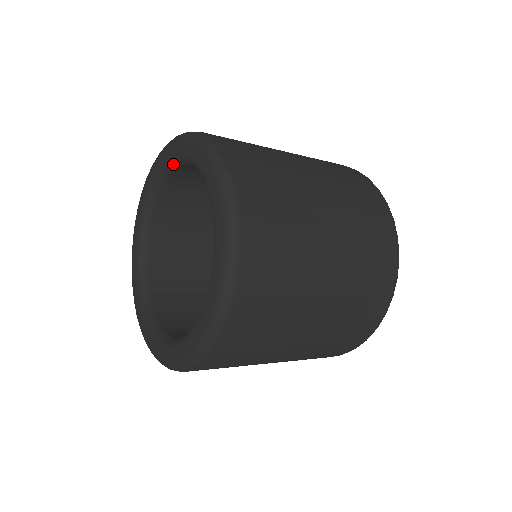
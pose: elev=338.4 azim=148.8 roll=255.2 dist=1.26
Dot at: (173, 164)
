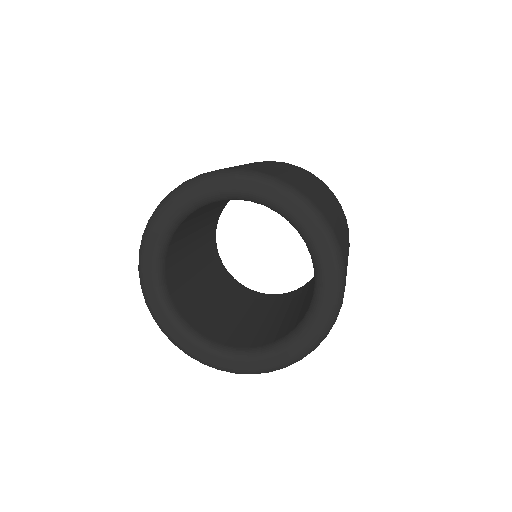
Dot at: (231, 198)
